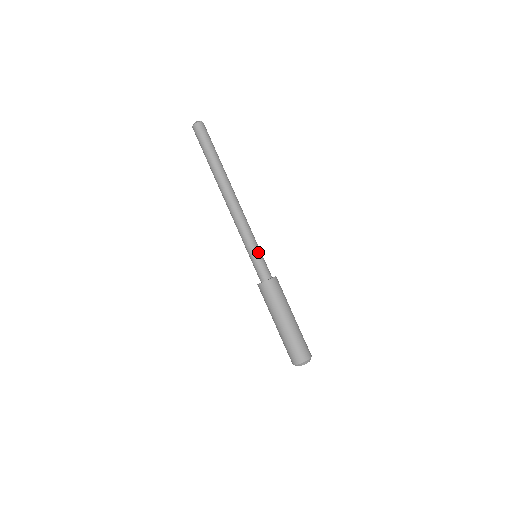
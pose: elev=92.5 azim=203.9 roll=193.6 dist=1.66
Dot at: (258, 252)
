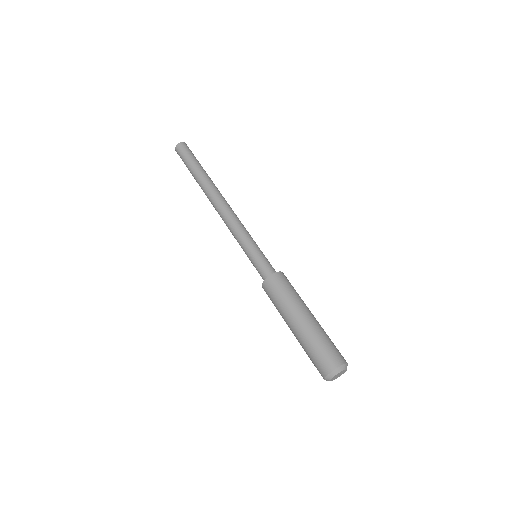
Dot at: (253, 250)
